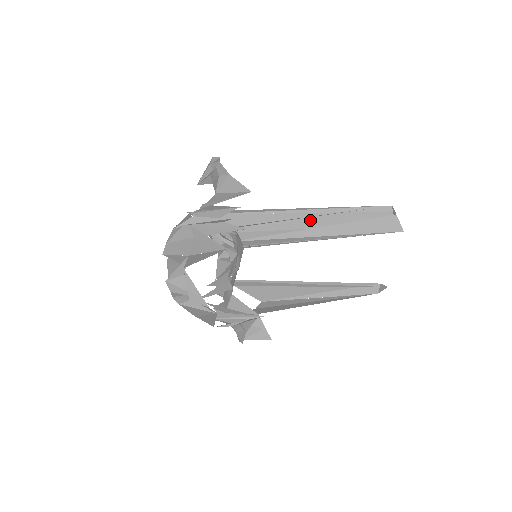
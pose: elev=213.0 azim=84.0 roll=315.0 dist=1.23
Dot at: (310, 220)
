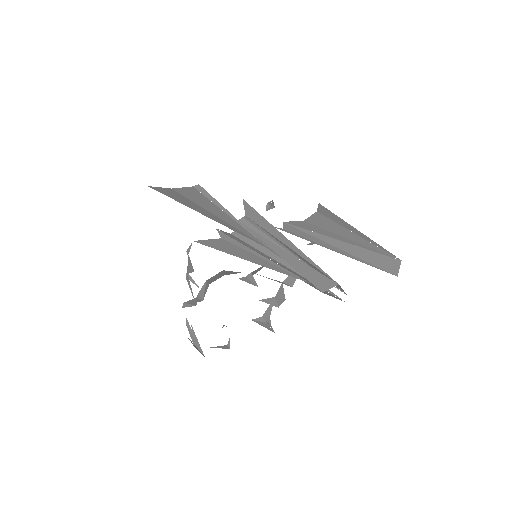
Dot at: occluded
